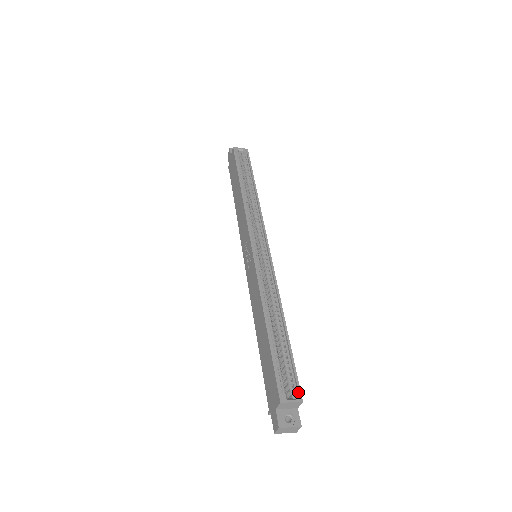
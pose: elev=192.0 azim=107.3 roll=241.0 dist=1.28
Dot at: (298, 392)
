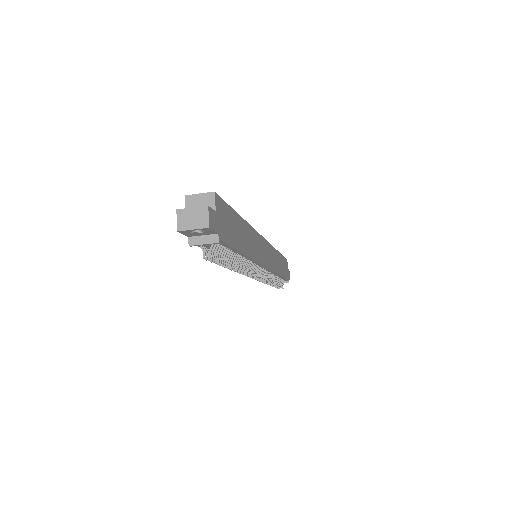
Dot at: occluded
